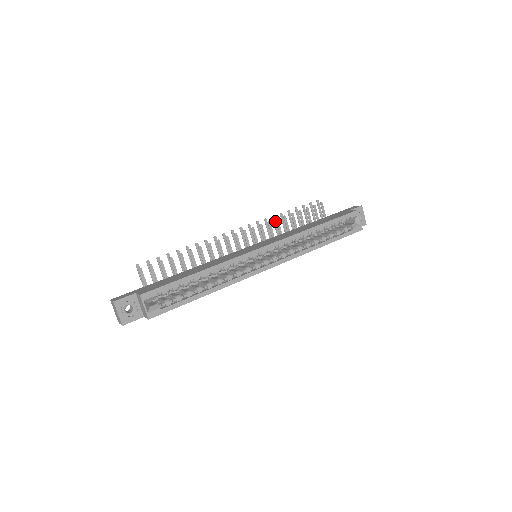
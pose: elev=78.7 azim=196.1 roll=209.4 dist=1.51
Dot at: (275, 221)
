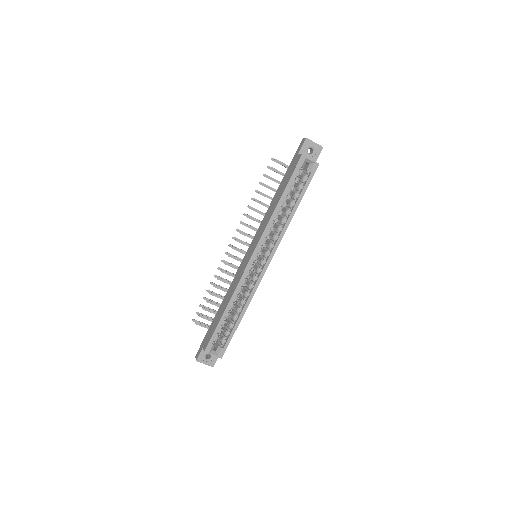
Dot at: occluded
